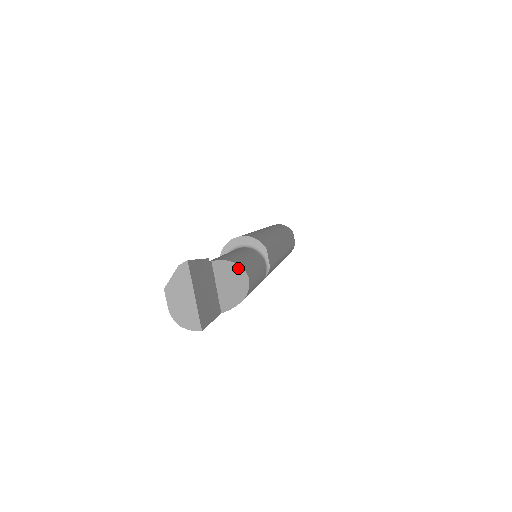
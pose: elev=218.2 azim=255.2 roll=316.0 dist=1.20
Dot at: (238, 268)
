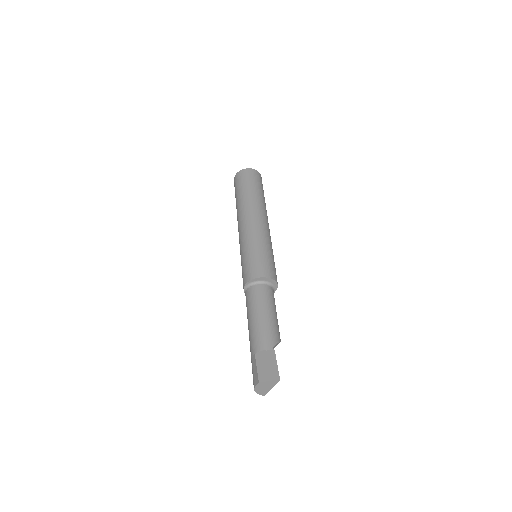
Dot at: (279, 342)
